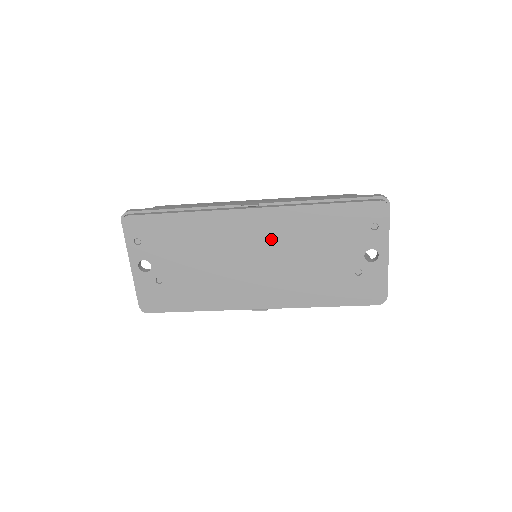
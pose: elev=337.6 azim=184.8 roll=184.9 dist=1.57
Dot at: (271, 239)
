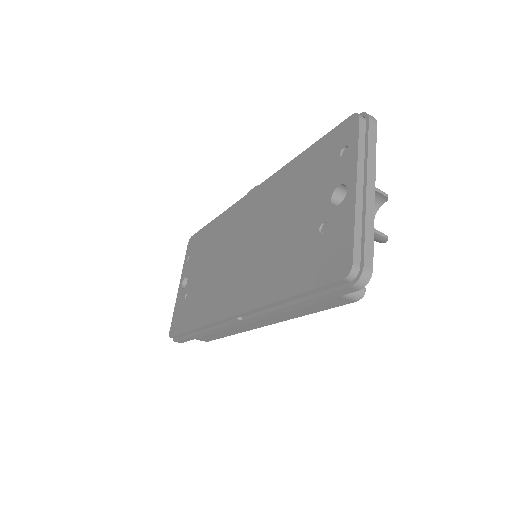
Dot at: (257, 218)
